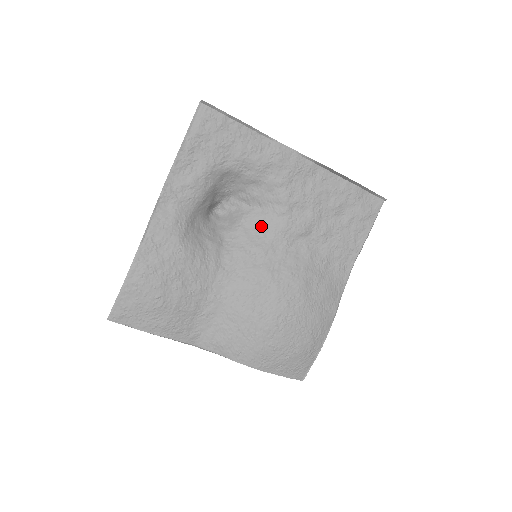
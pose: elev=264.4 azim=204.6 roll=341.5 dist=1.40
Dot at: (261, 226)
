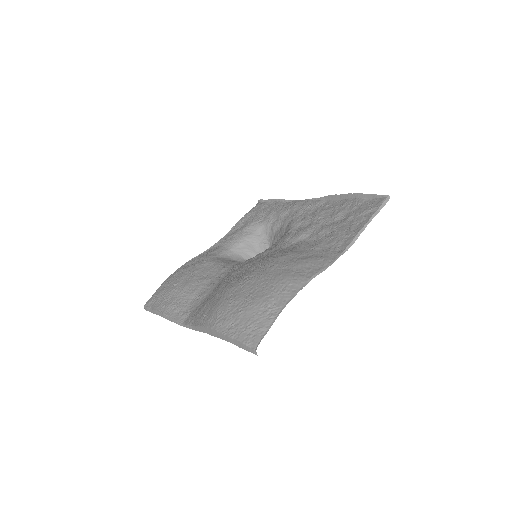
Dot at: occluded
